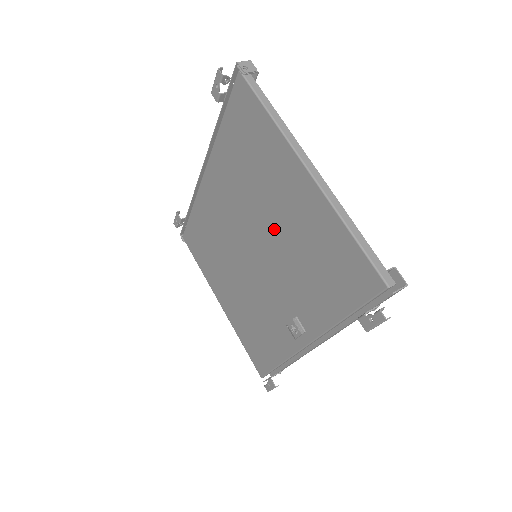
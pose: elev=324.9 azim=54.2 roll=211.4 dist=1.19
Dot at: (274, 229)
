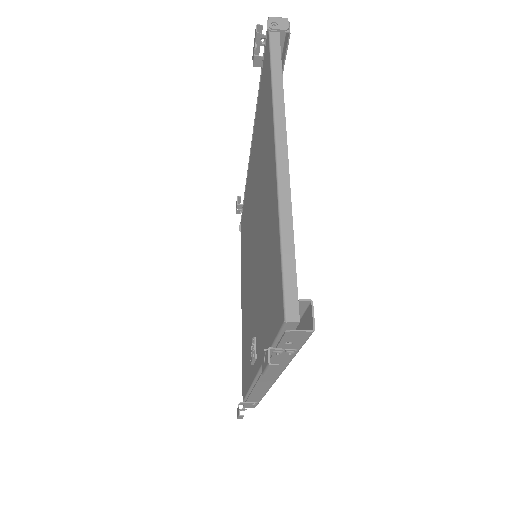
Dot at: (260, 224)
